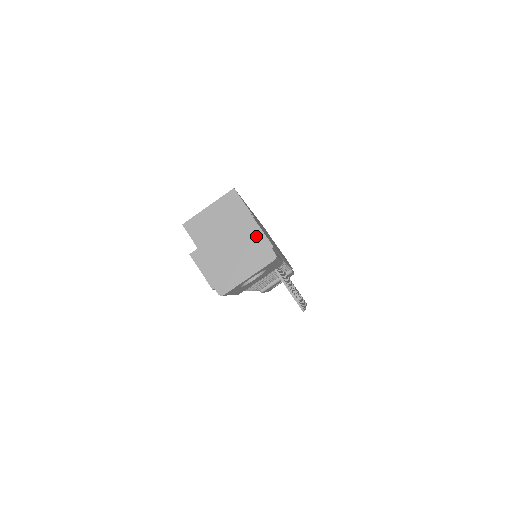
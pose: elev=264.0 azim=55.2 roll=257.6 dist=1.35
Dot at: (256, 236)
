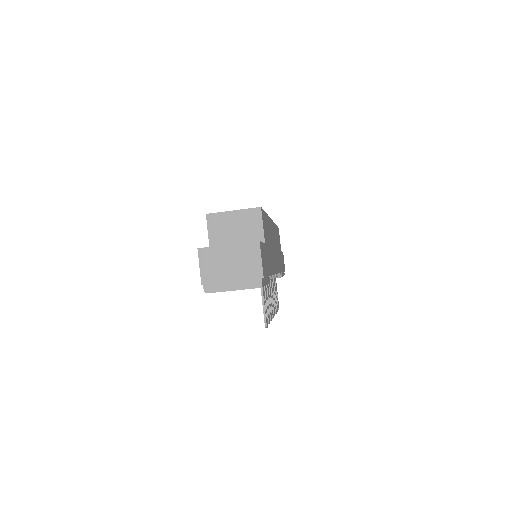
Dot at: (255, 262)
